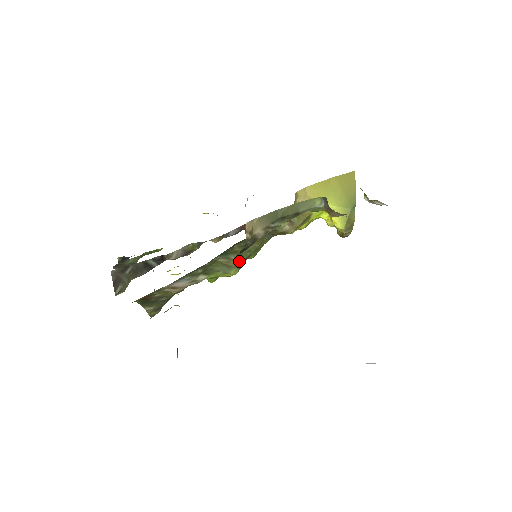
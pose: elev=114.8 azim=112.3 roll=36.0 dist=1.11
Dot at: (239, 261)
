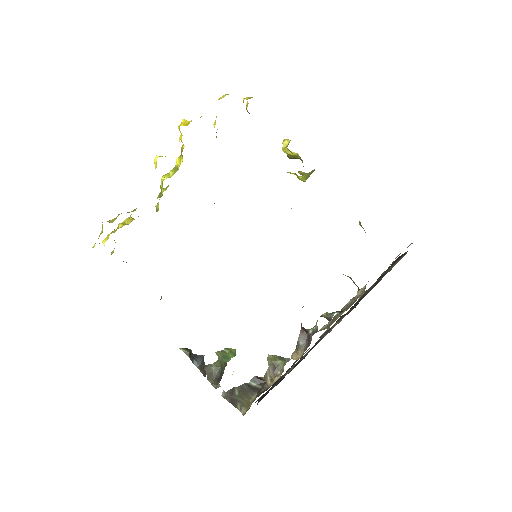
Dot at: occluded
